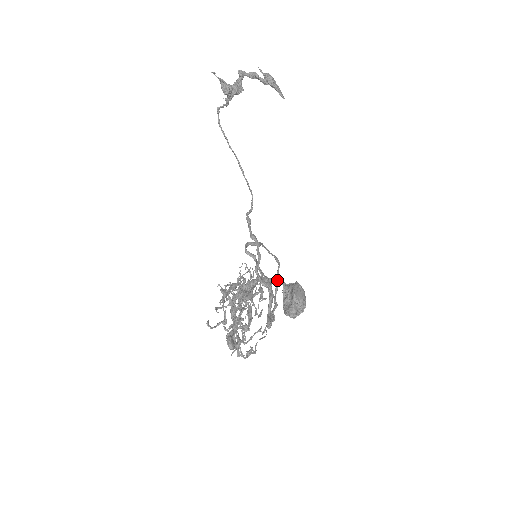
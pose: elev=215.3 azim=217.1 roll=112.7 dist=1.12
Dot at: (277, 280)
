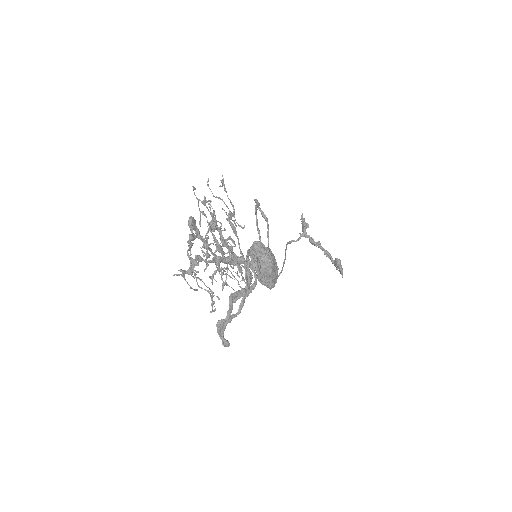
Dot at: occluded
